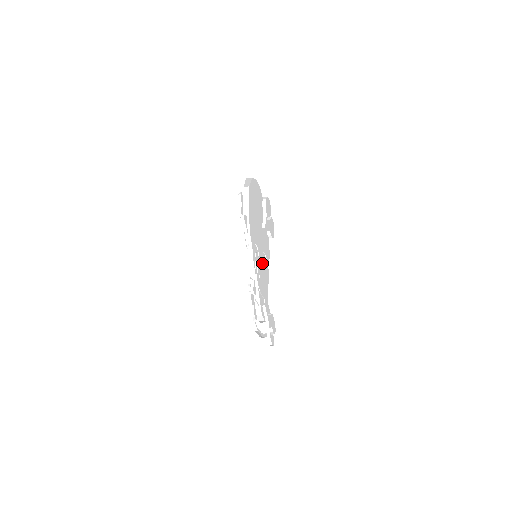
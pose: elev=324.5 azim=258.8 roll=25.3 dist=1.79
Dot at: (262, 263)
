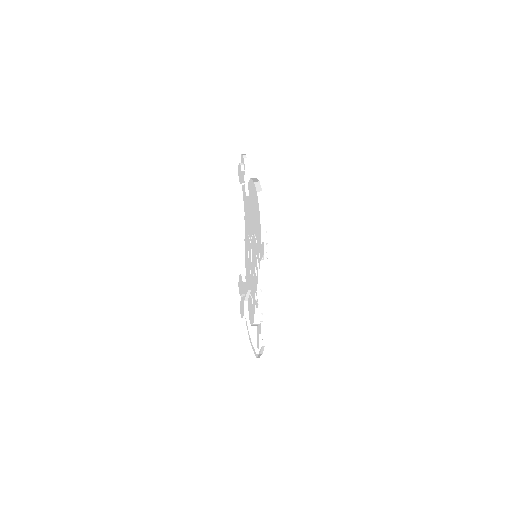
Dot at: occluded
